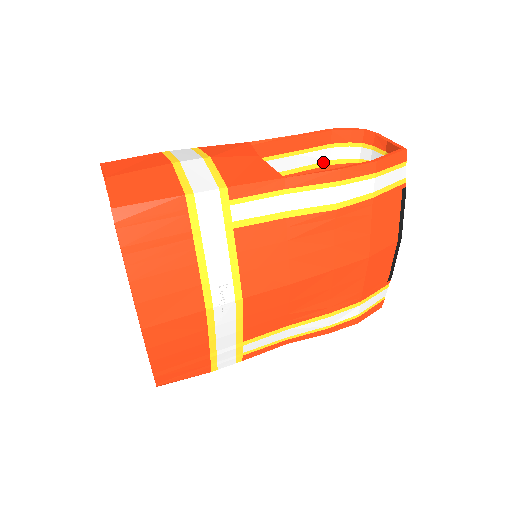
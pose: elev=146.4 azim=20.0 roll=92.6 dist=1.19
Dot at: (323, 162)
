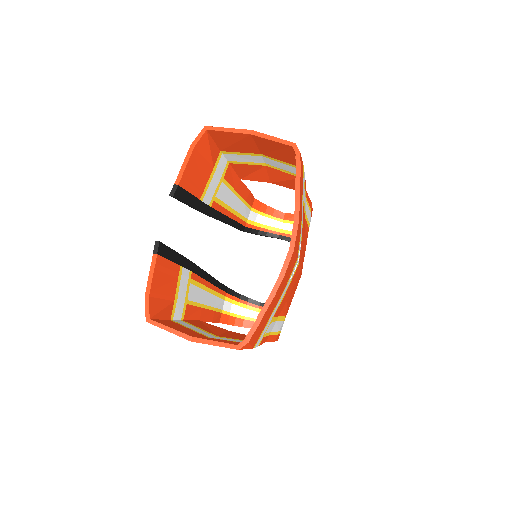
Dot at: (246, 218)
